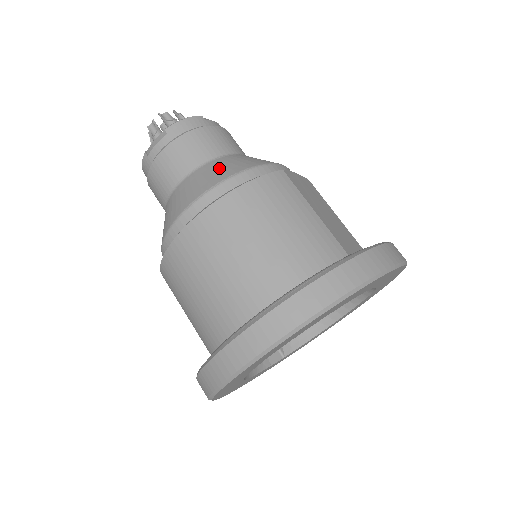
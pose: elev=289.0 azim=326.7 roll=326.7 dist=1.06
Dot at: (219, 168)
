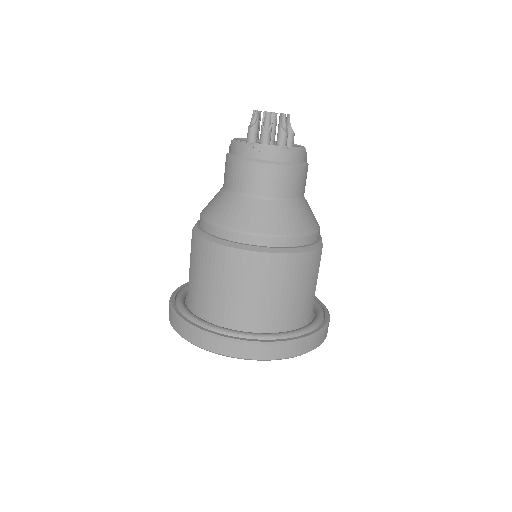
Dot at: (294, 217)
